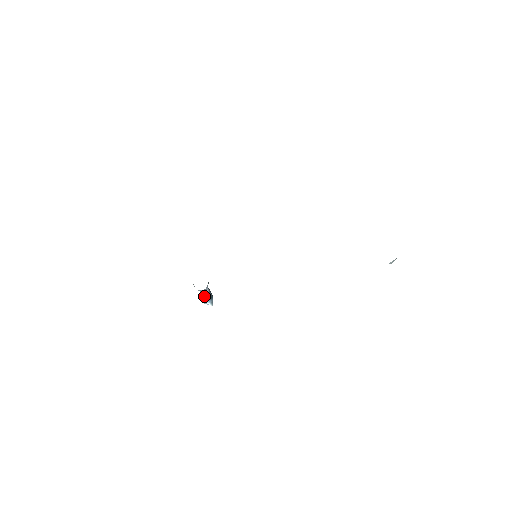
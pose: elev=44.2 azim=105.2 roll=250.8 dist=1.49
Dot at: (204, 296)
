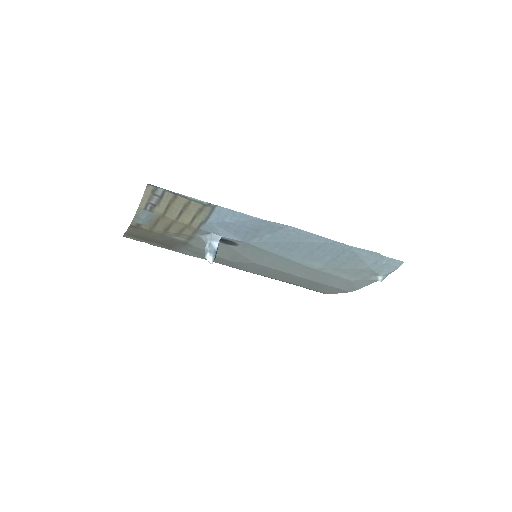
Dot at: (211, 247)
